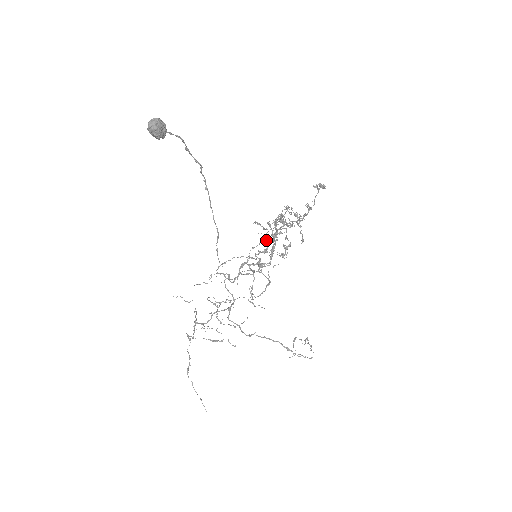
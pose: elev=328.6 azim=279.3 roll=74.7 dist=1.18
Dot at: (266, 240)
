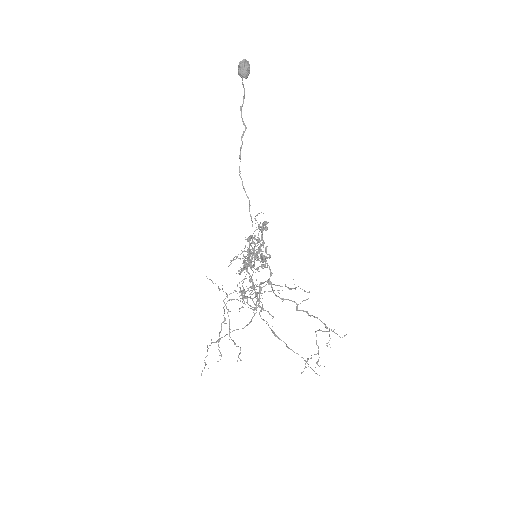
Dot at: (257, 245)
